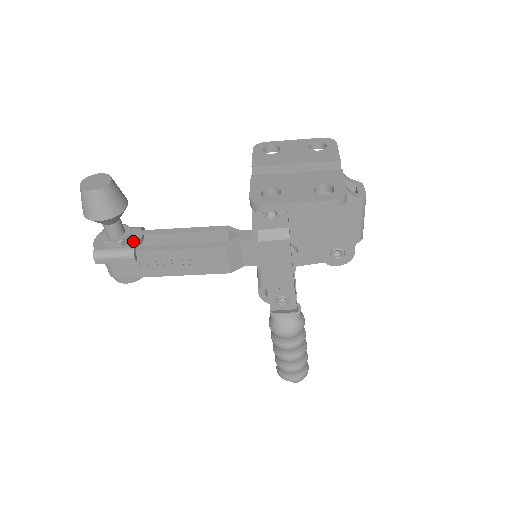
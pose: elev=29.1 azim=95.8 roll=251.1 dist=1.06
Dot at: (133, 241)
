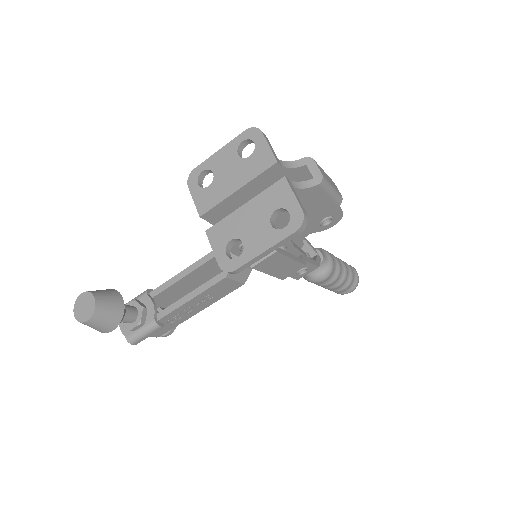
Dot at: (149, 313)
